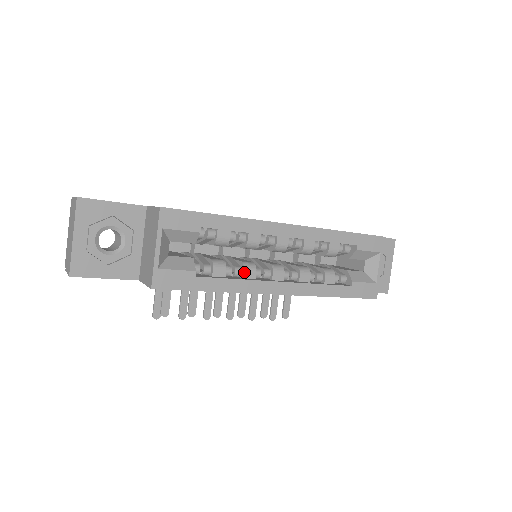
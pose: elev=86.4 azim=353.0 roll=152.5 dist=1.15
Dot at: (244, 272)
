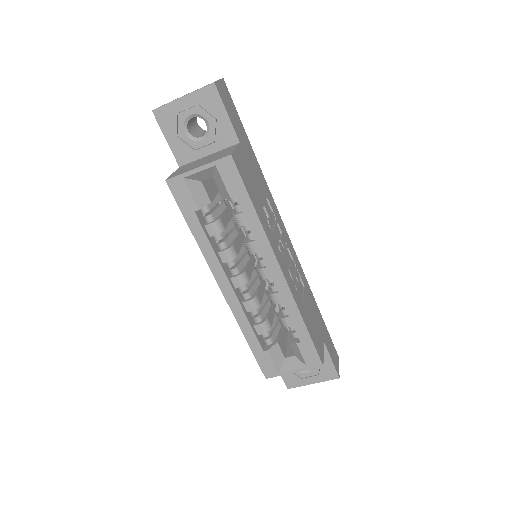
Dot at: (223, 251)
